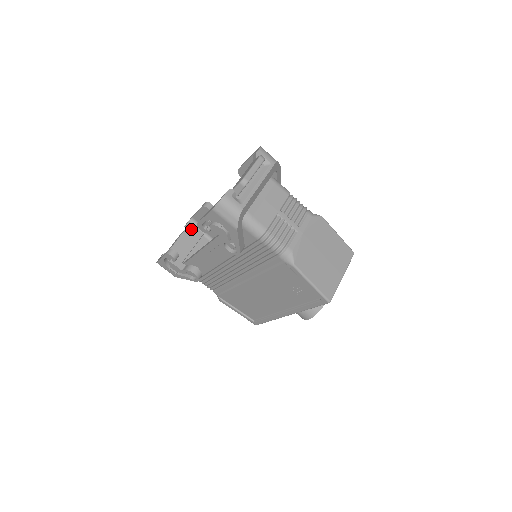
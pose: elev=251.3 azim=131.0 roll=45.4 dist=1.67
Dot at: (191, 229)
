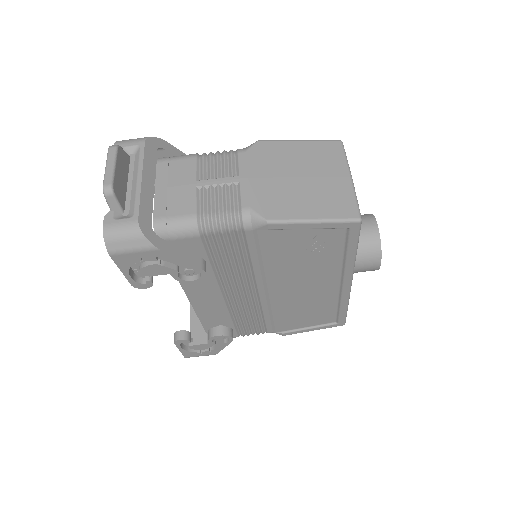
Dot at: occluded
